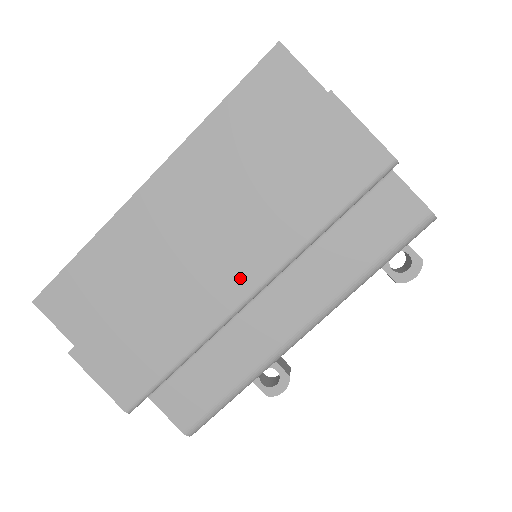
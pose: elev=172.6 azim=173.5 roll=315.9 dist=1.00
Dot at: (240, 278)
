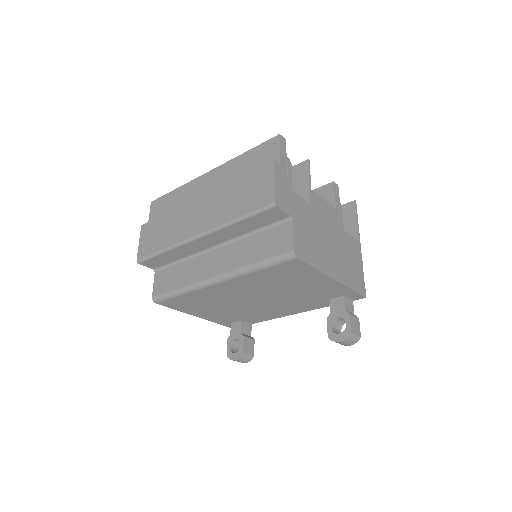
Dot at: (199, 226)
